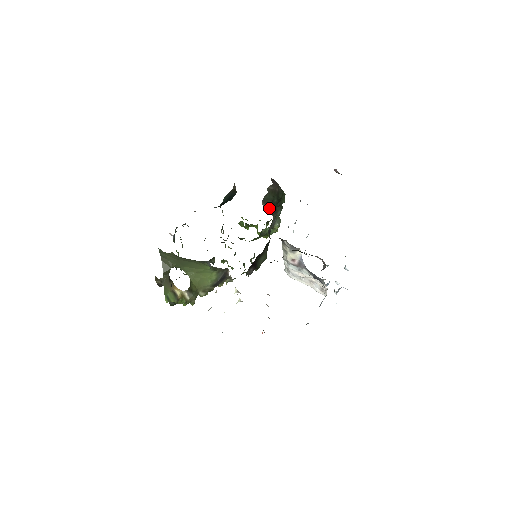
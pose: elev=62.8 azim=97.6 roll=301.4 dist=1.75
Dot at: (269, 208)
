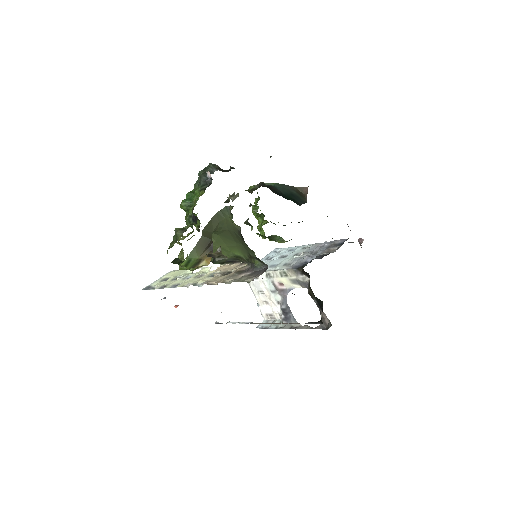
Dot at: occluded
